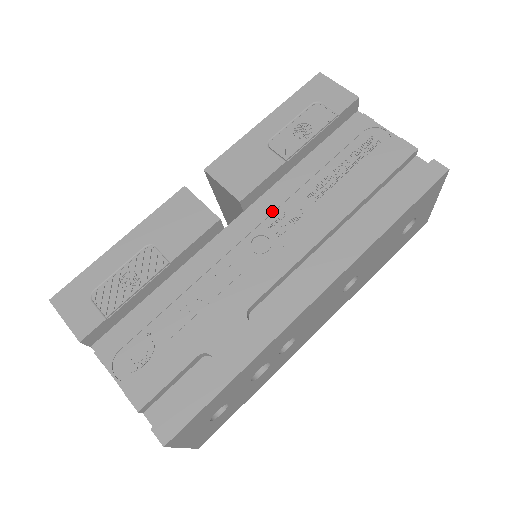
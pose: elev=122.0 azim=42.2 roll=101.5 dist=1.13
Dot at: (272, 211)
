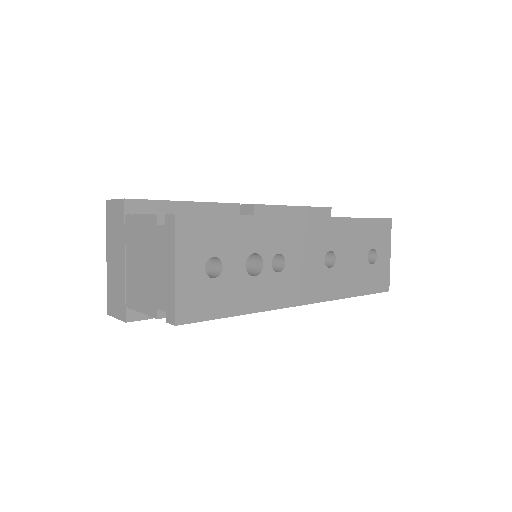
Dot at: occluded
